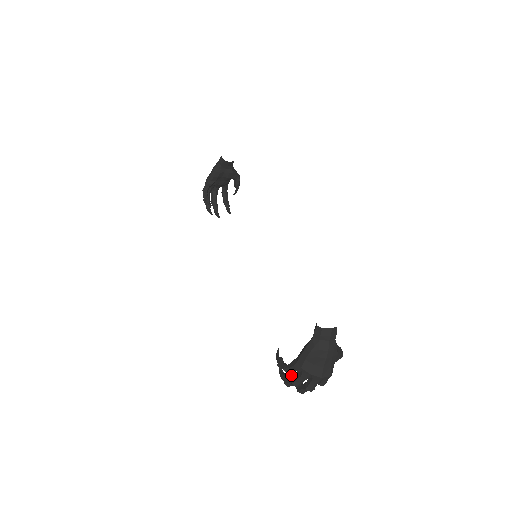
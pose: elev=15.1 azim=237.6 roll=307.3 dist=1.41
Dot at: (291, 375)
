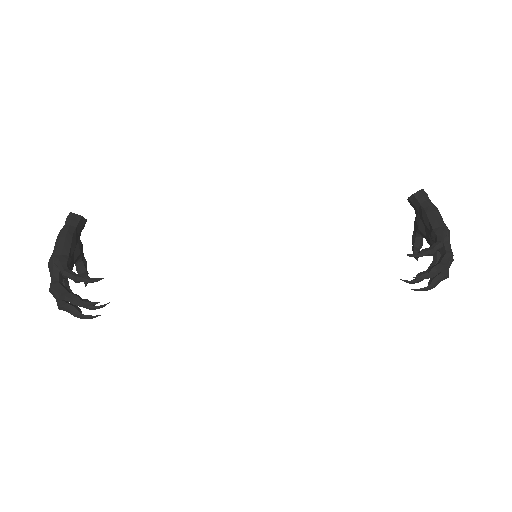
Dot at: (419, 289)
